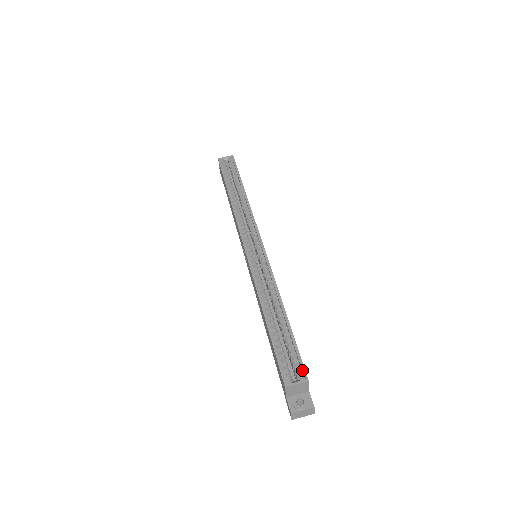
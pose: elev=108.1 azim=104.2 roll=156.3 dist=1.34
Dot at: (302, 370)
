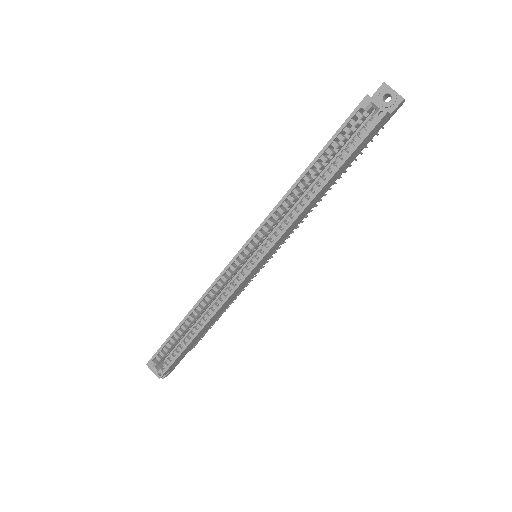
Dot at: (163, 371)
